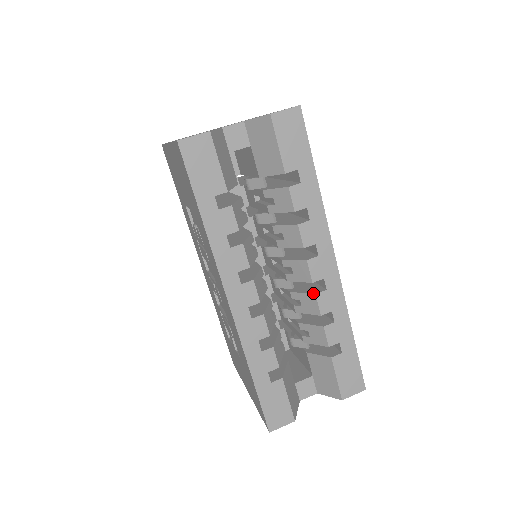
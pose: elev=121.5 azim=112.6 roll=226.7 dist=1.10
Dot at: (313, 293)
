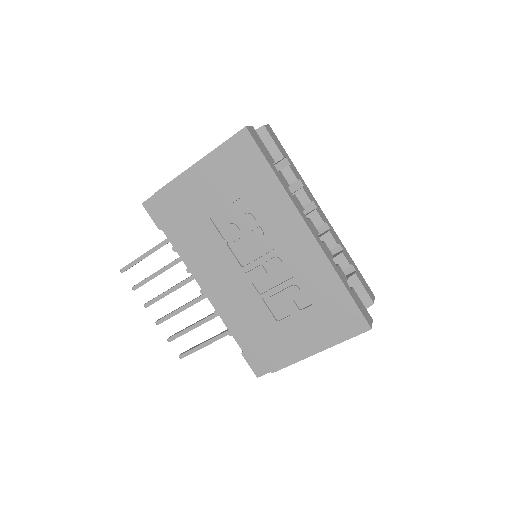
Dot at: (327, 232)
